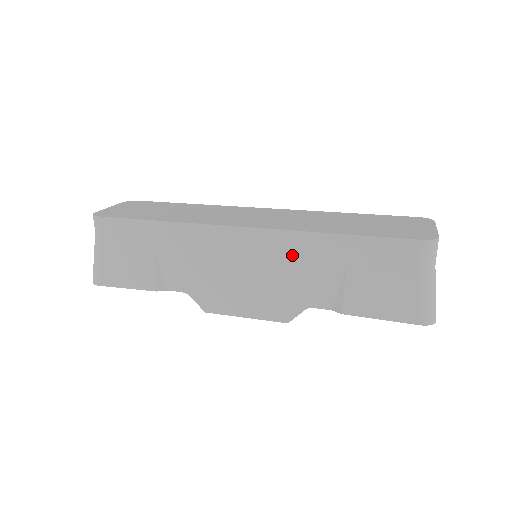
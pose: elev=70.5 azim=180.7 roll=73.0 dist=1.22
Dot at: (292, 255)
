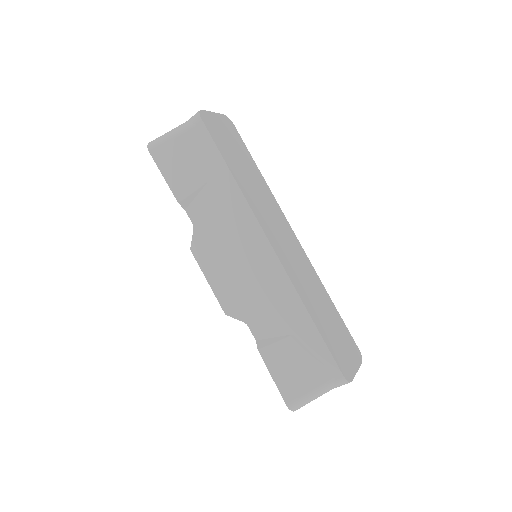
Dot at: (275, 292)
